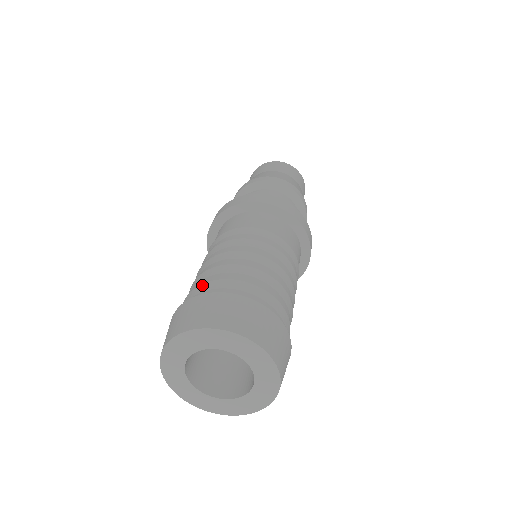
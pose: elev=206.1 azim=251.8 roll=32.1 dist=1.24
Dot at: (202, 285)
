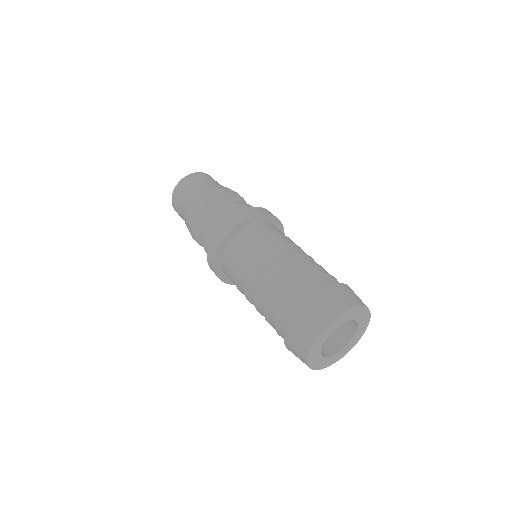
Dot at: (307, 282)
